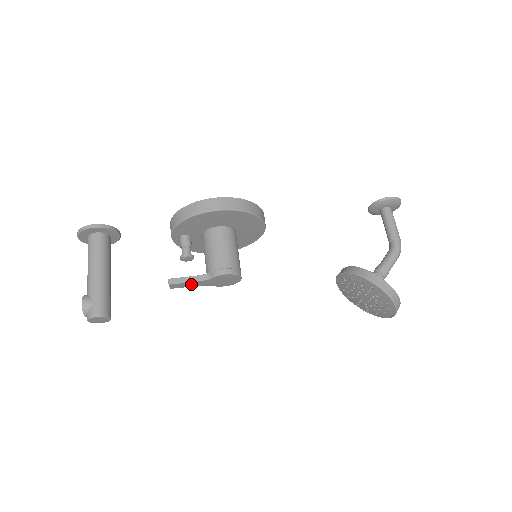
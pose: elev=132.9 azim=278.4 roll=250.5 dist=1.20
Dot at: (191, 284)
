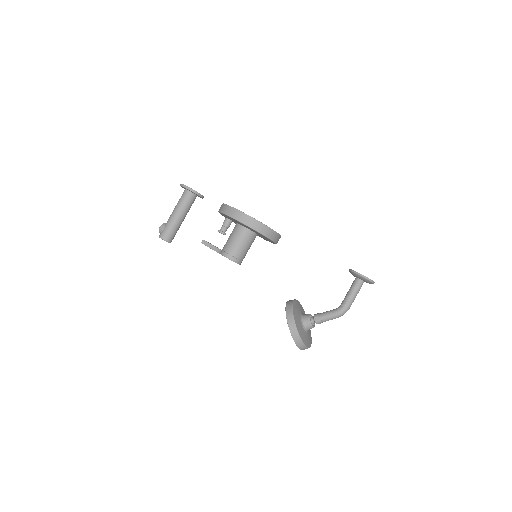
Dot at: occluded
